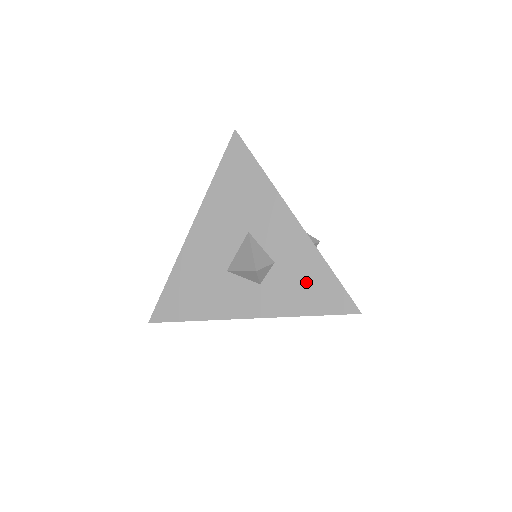
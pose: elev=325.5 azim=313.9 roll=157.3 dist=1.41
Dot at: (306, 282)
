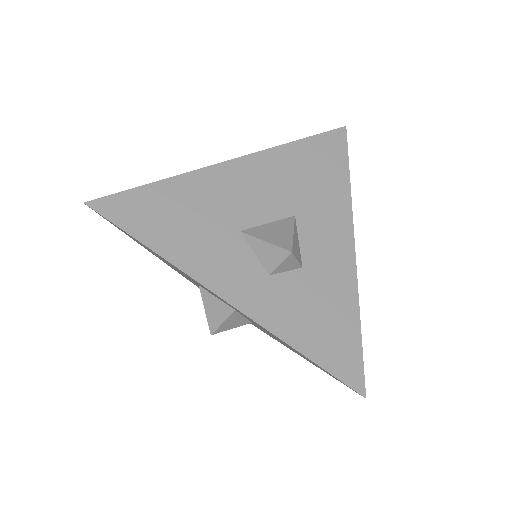
Dot at: (324, 315)
